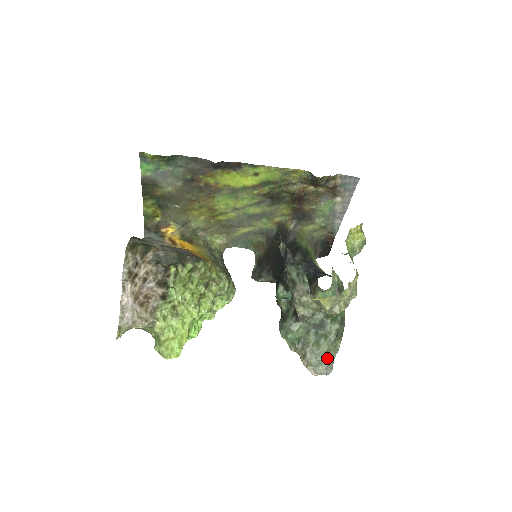
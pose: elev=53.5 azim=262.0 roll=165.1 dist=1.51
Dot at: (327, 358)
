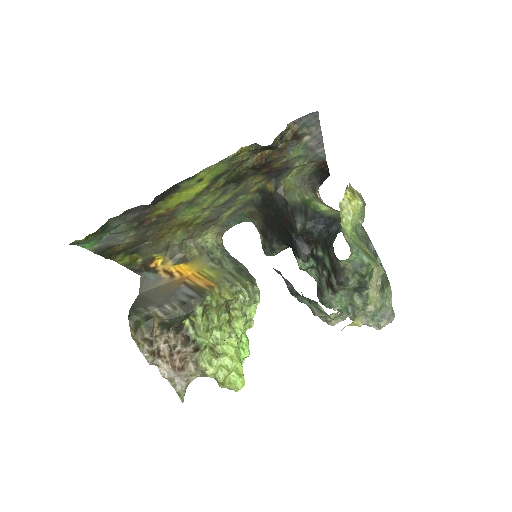
Dot at: (384, 312)
